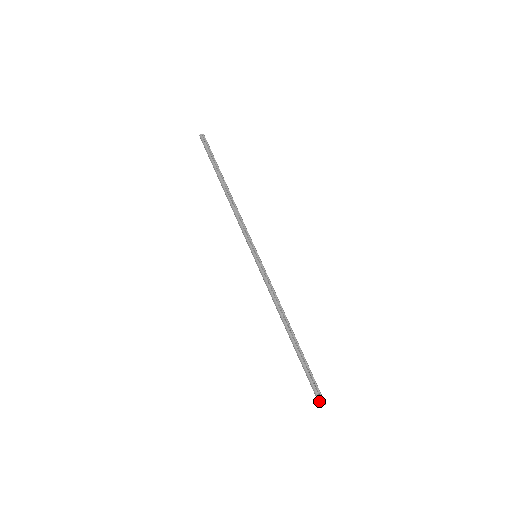
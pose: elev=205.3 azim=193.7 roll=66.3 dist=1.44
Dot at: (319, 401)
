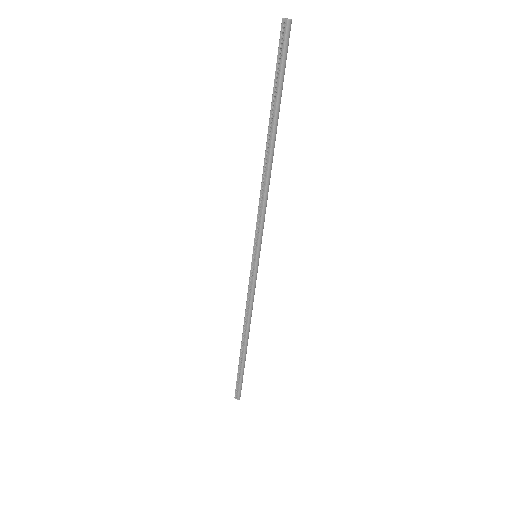
Dot at: (235, 393)
